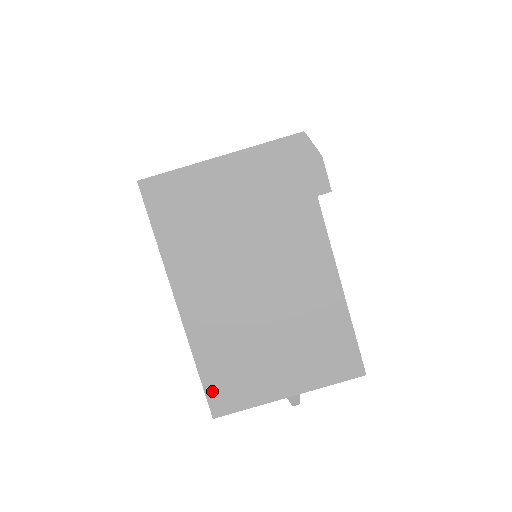
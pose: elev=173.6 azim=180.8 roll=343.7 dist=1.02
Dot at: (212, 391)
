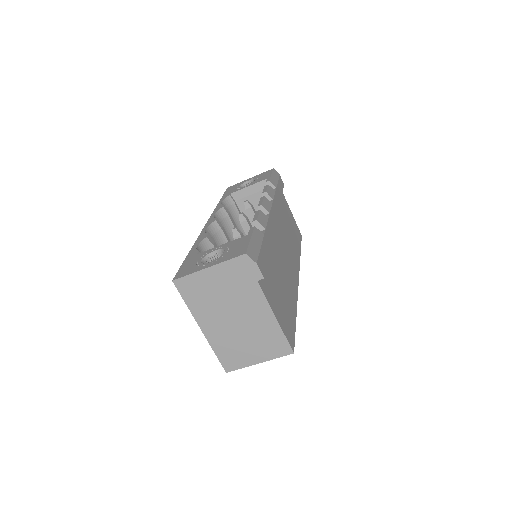
Dot at: (224, 362)
